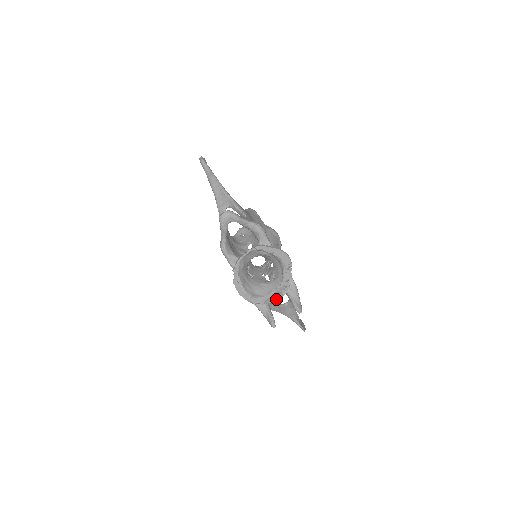
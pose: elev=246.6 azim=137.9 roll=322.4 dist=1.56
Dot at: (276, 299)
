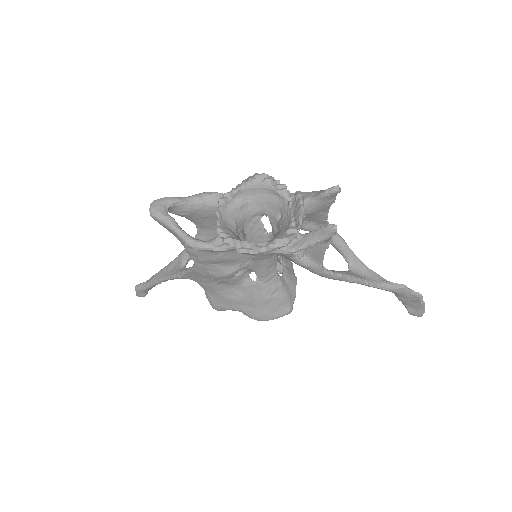
Dot at: (300, 211)
